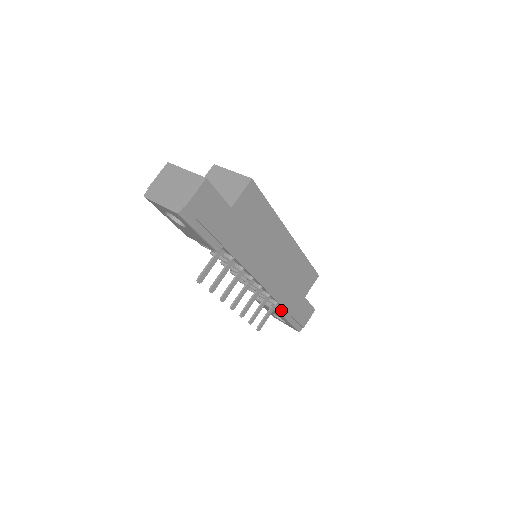
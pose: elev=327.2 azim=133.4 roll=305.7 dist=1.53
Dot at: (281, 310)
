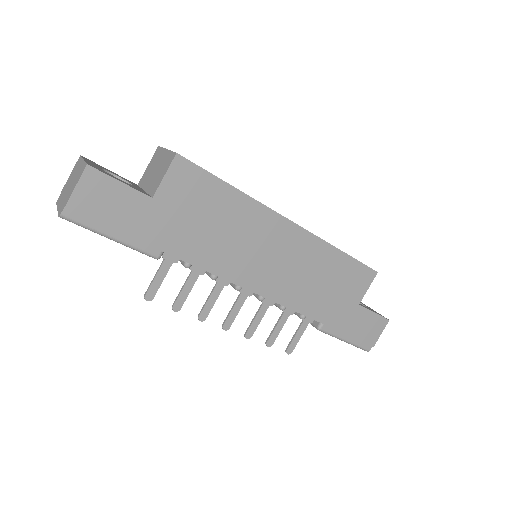
Dot at: (318, 325)
